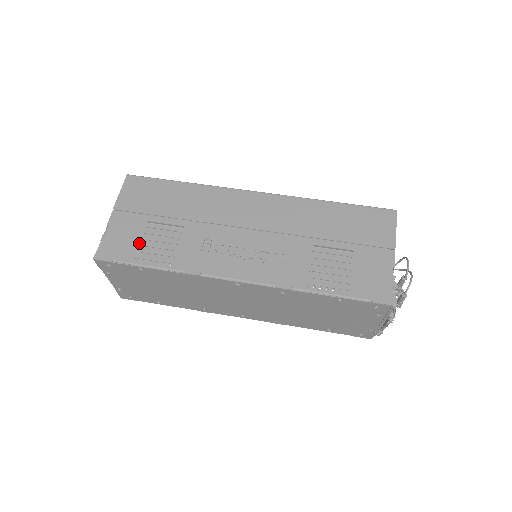
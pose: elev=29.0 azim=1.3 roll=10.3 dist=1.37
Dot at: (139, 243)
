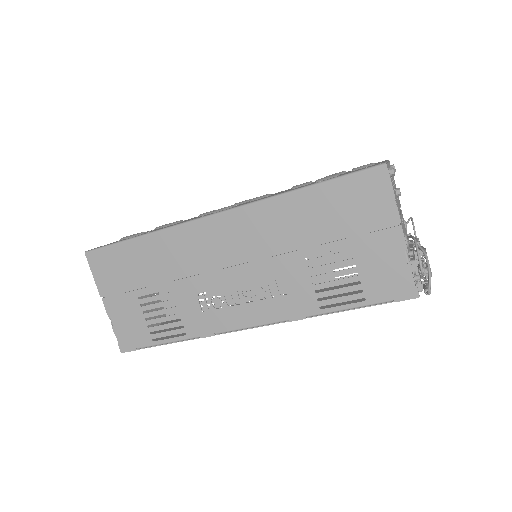
Dot at: (145, 324)
